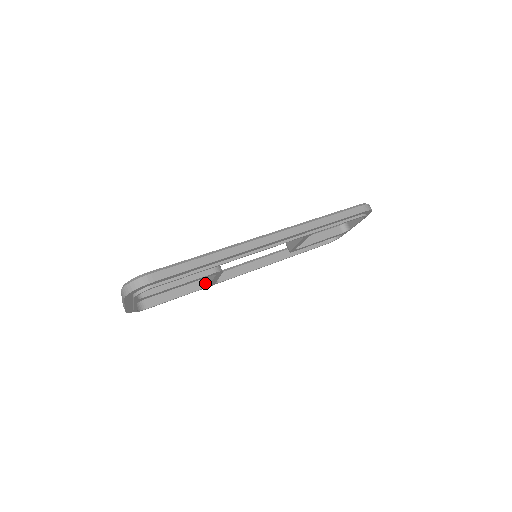
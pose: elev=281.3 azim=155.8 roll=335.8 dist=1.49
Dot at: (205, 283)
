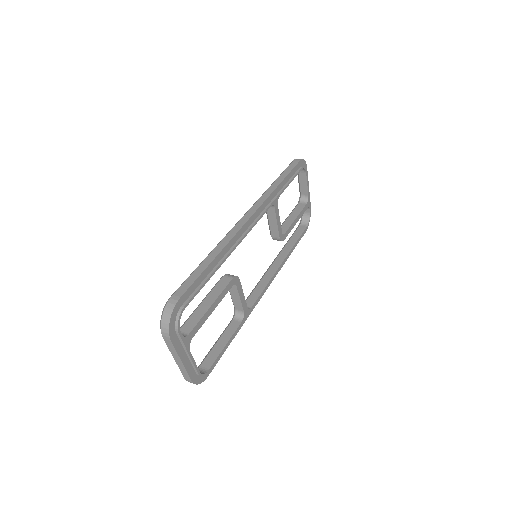
Dot at: (240, 316)
